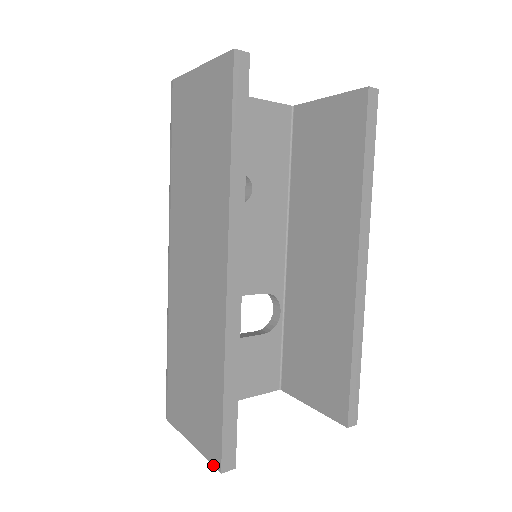
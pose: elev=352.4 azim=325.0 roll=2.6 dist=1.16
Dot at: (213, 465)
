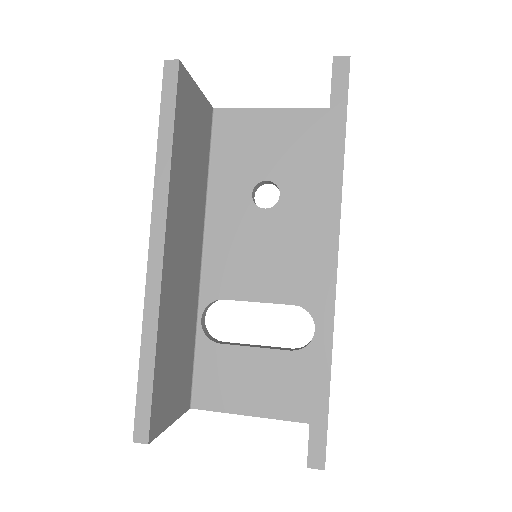
Dot at: occluded
